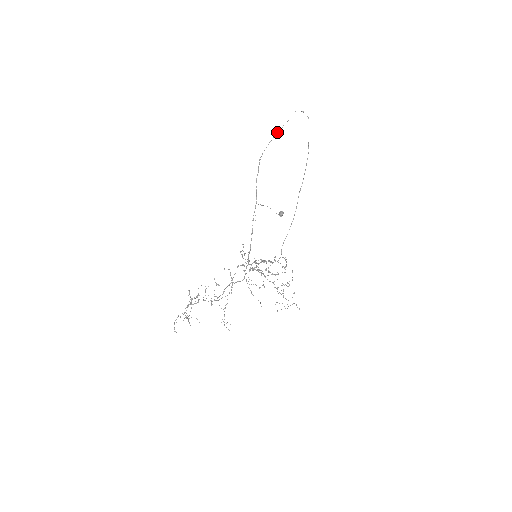
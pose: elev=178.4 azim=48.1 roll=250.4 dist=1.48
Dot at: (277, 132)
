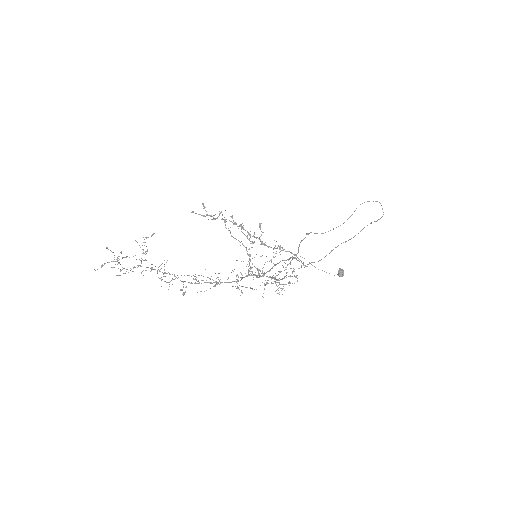
Dot at: (344, 222)
